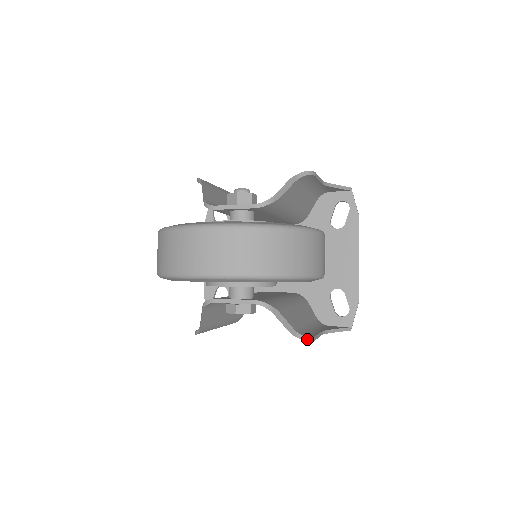
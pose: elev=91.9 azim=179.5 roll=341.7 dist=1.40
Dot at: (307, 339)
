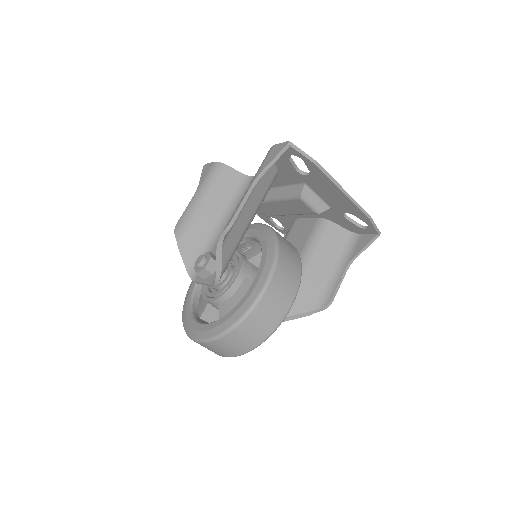
Dot at: (324, 308)
